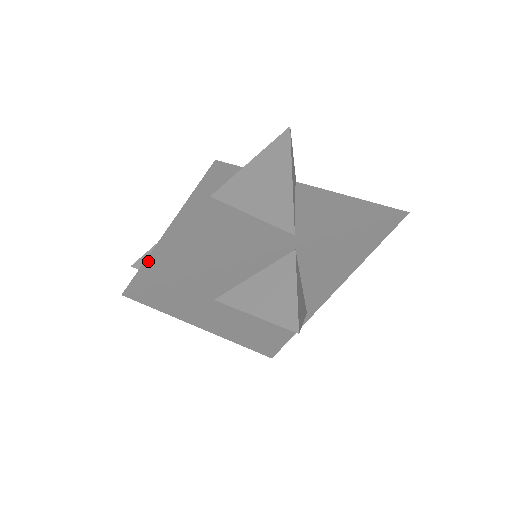
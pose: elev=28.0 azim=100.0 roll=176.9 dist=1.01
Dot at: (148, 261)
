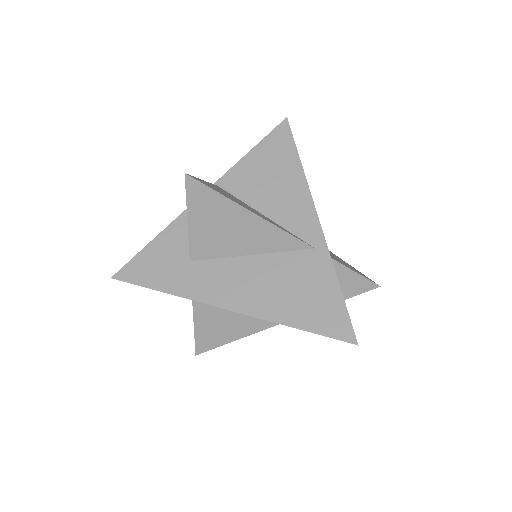
Dot at: occluded
